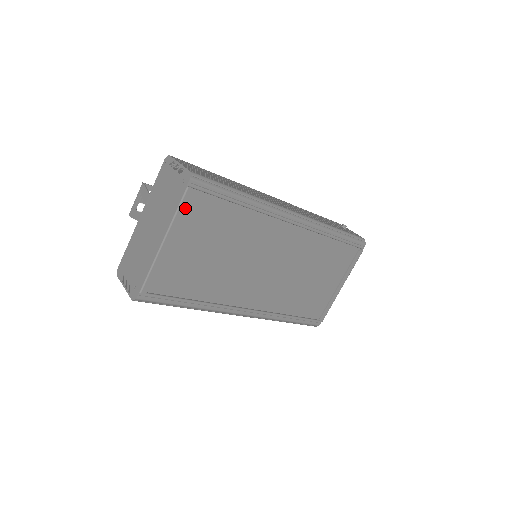
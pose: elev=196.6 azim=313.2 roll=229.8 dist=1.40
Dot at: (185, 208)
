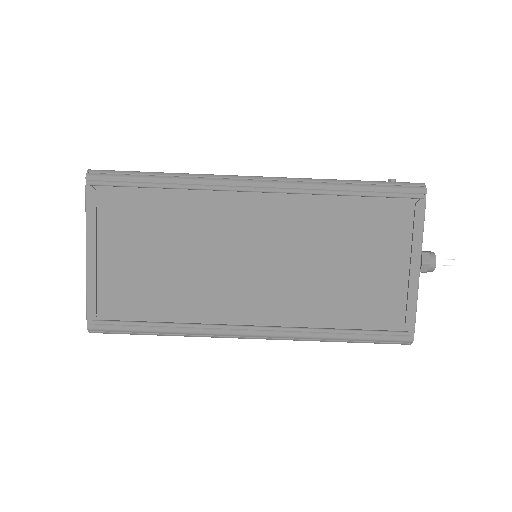
Dot at: (94, 209)
